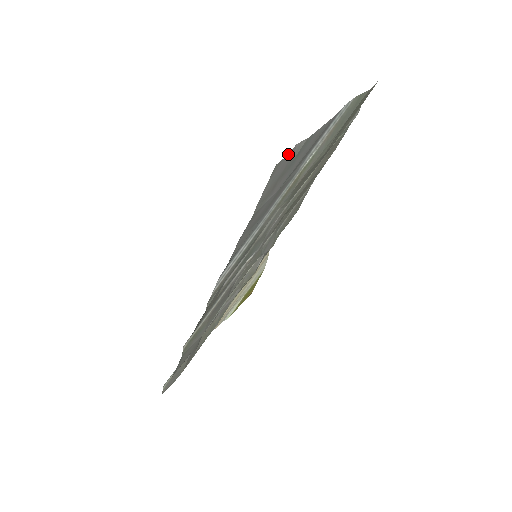
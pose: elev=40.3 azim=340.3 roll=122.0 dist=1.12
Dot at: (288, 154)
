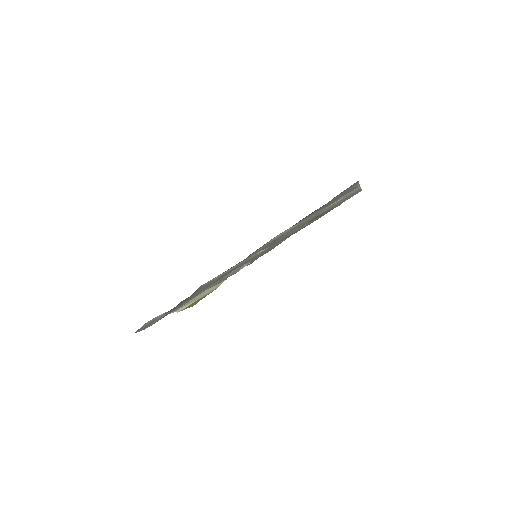
Dot at: occluded
